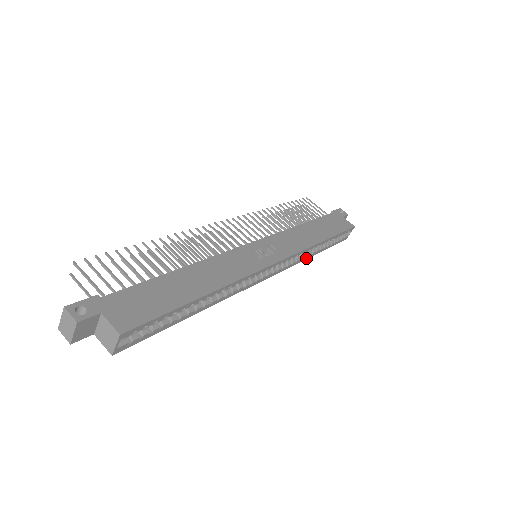
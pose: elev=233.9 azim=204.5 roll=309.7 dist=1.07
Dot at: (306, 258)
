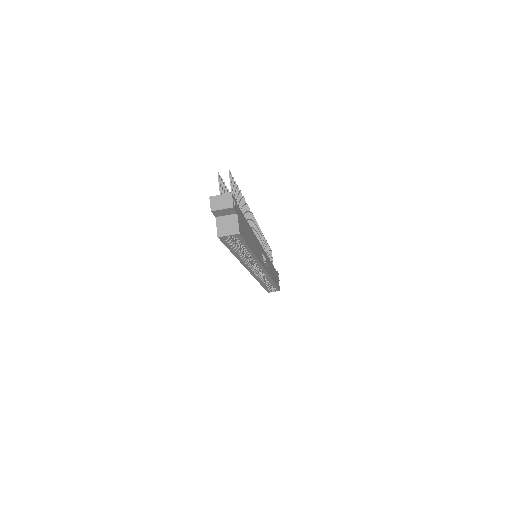
Dot at: (260, 282)
